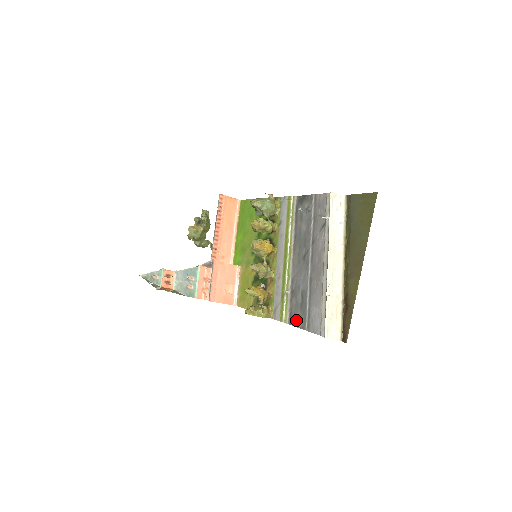
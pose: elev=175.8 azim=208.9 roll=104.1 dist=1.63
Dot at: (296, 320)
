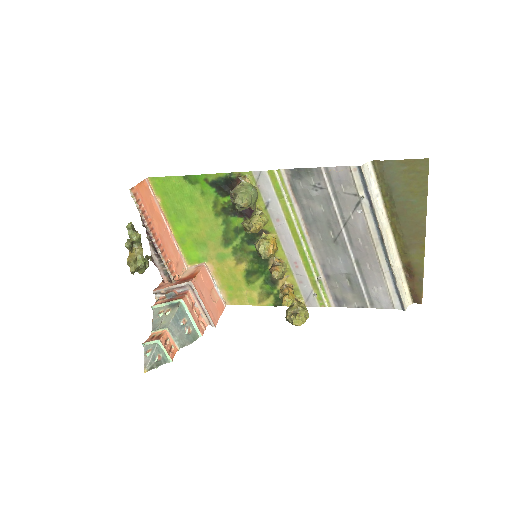
Dot at: (349, 302)
